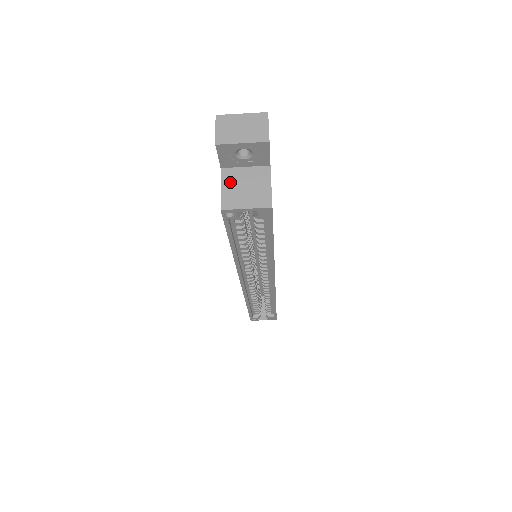
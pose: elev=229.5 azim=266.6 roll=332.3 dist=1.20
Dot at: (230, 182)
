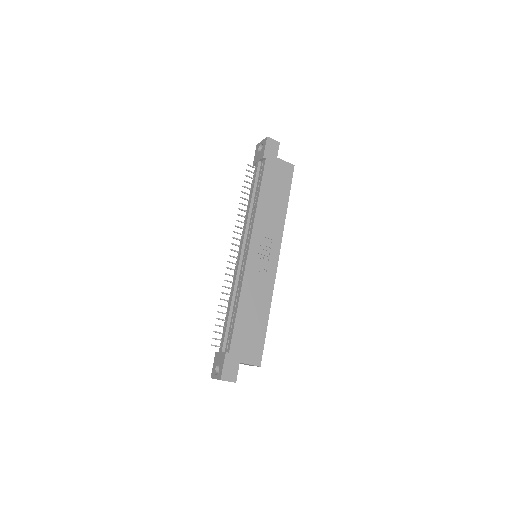
Dot at: occluded
